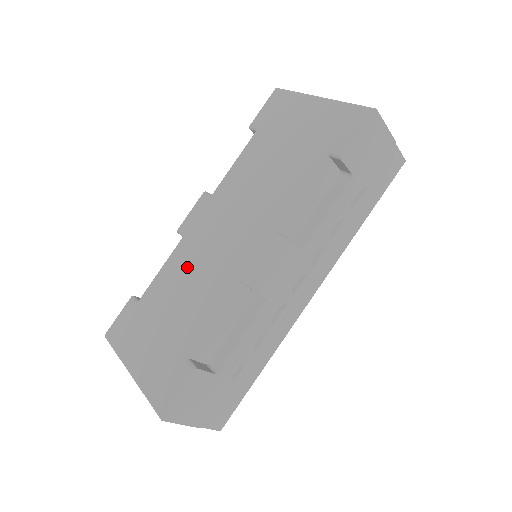
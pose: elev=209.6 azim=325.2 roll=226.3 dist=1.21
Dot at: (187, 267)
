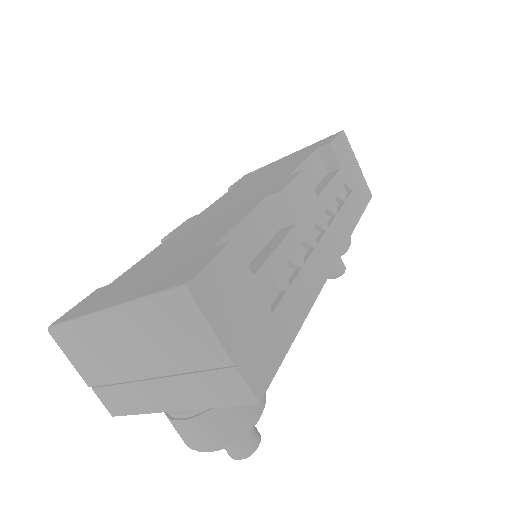
Dot at: (185, 235)
